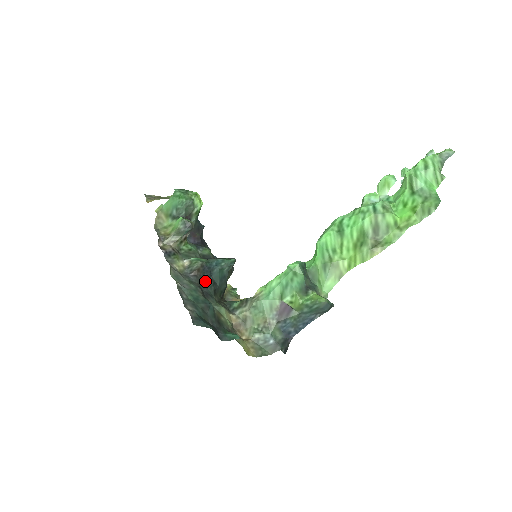
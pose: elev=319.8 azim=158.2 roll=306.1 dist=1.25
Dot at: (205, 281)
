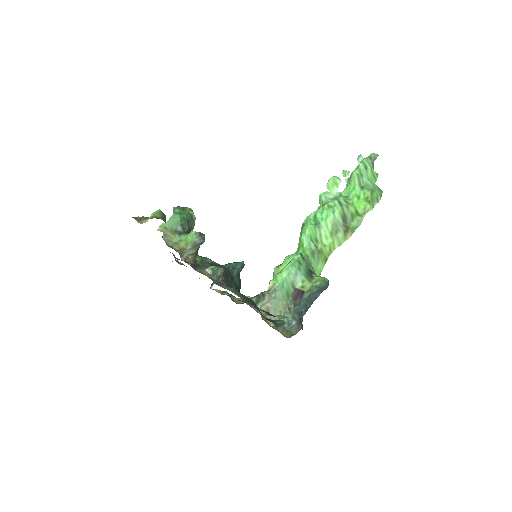
Dot at: (231, 284)
